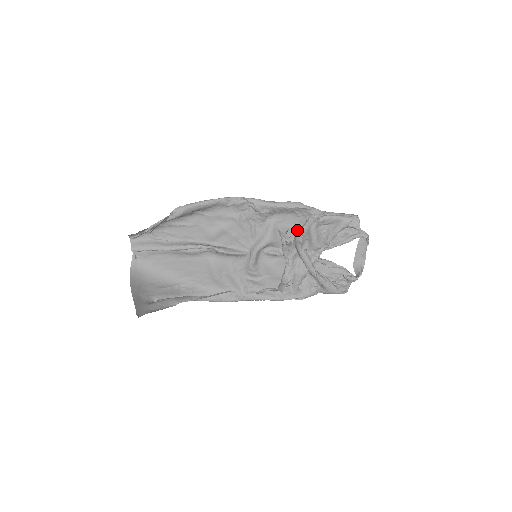
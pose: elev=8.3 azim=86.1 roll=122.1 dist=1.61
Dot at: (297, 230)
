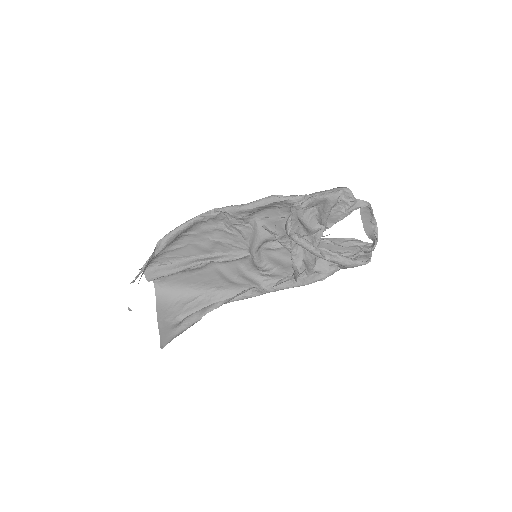
Dot at: (286, 220)
